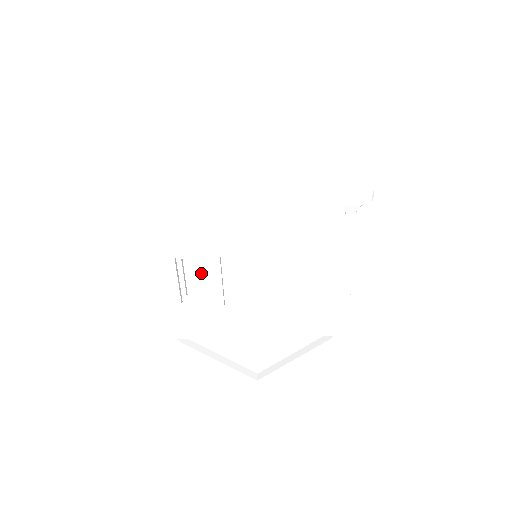
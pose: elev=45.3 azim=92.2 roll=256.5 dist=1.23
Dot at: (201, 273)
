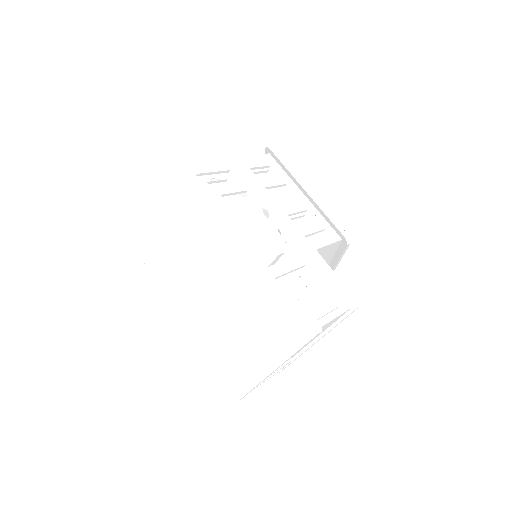
Dot at: occluded
